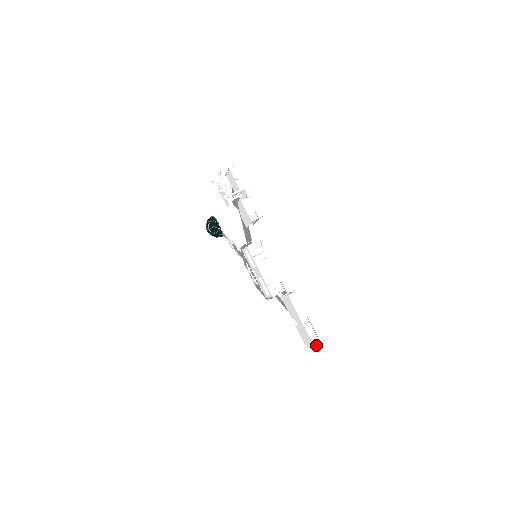
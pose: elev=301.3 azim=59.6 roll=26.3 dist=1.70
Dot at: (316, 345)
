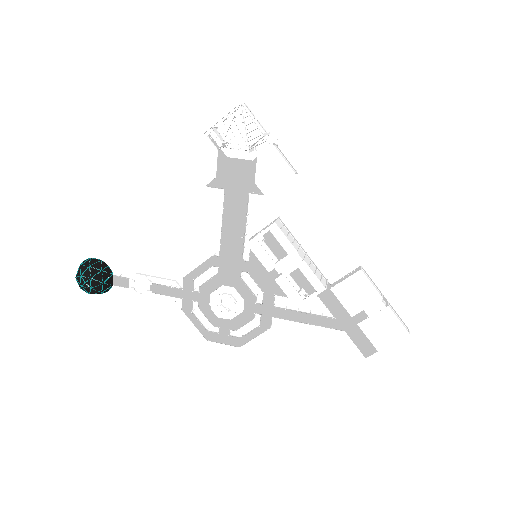
Dot at: (406, 330)
